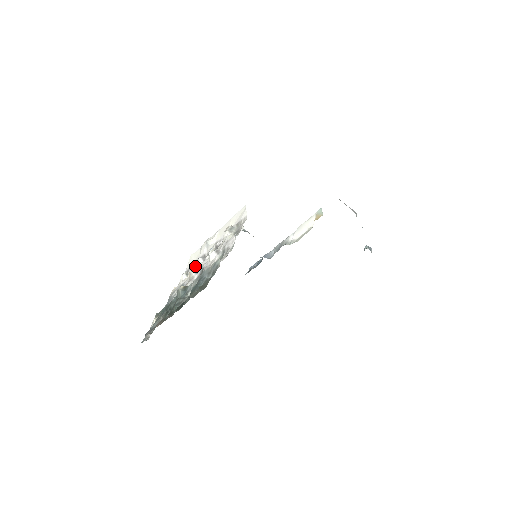
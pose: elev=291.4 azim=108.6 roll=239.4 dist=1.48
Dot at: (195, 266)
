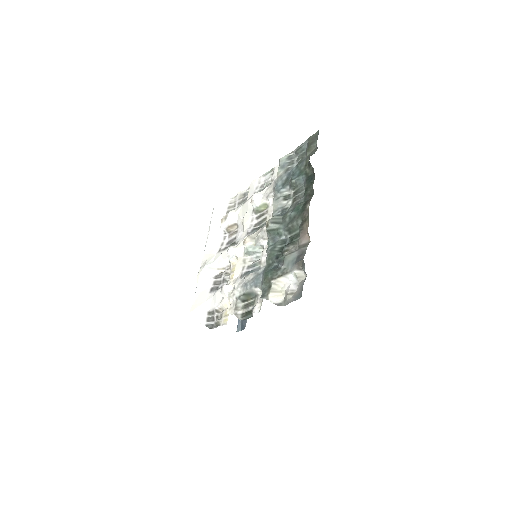
Dot at: (219, 288)
